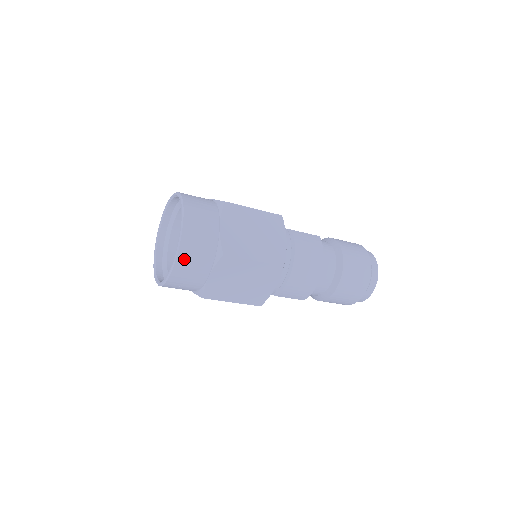
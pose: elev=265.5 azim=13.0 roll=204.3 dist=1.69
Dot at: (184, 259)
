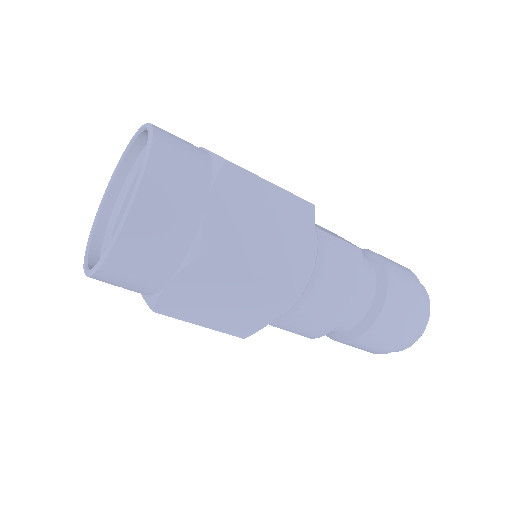
Dot at: (129, 246)
